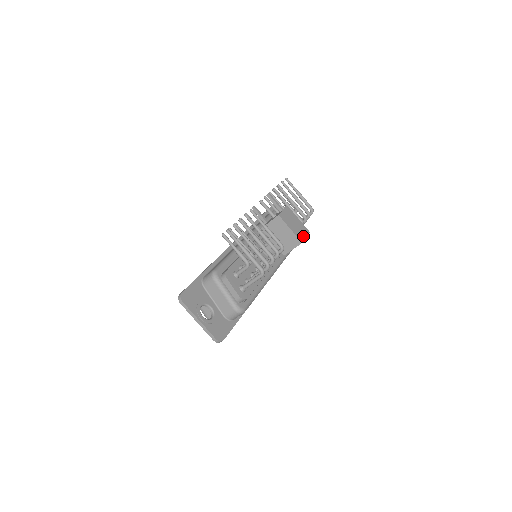
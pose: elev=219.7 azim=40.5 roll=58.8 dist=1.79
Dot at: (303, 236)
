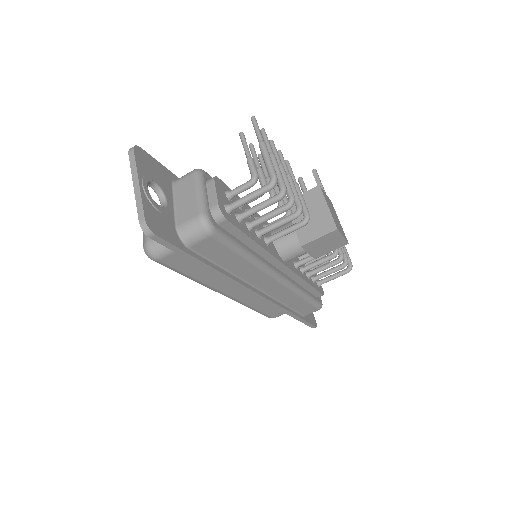
Dot at: (340, 231)
